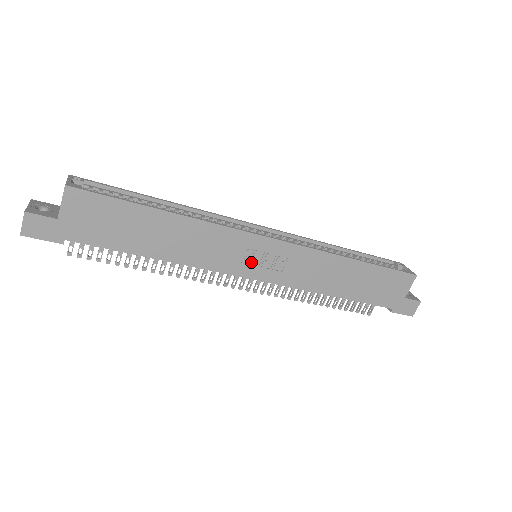
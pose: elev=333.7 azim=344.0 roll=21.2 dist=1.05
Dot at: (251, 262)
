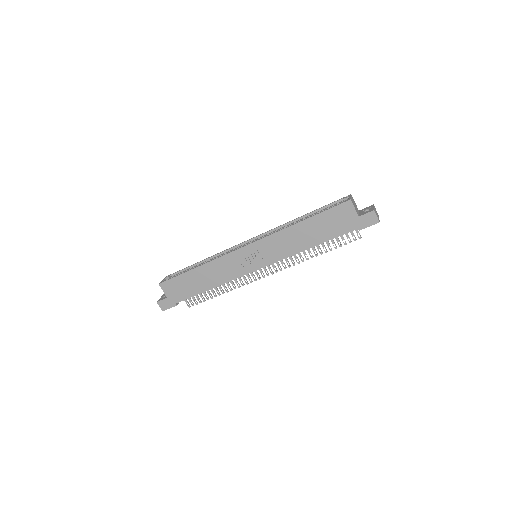
Dot at: (249, 263)
